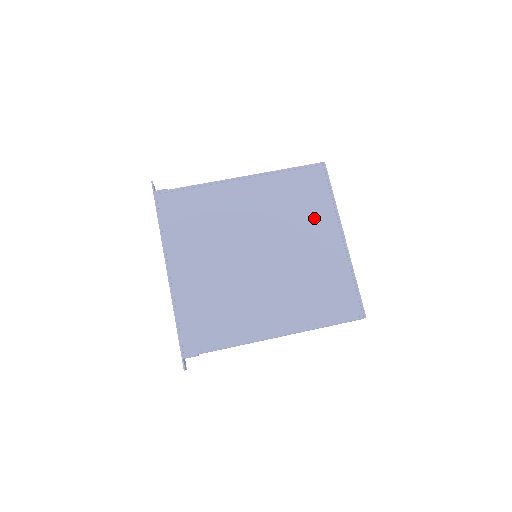
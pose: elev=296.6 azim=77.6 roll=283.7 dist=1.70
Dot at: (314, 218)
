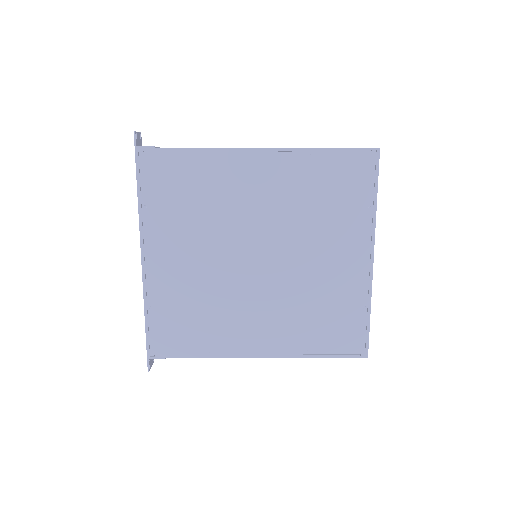
Dot at: (341, 226)
